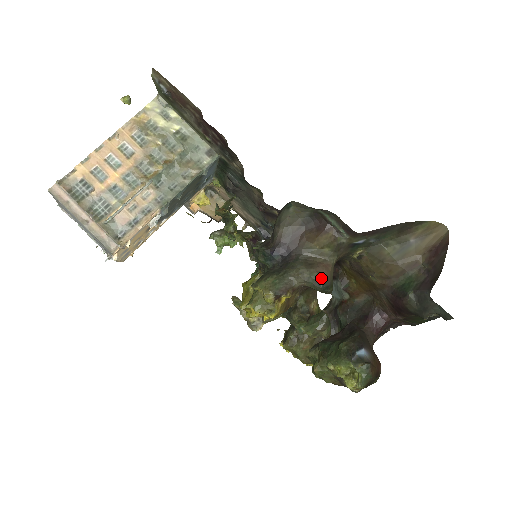
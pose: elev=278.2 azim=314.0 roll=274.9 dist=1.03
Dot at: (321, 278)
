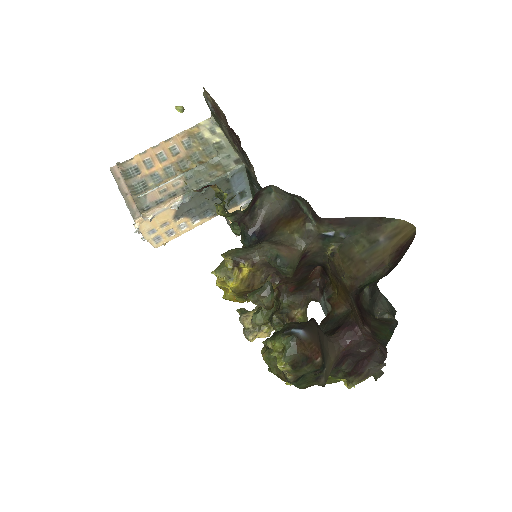
Dot at: (279, 254)
